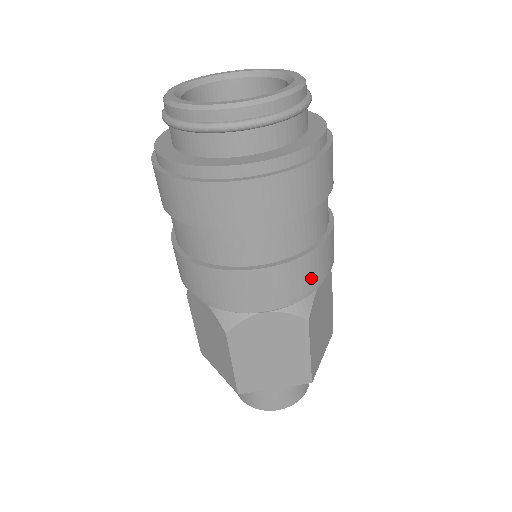
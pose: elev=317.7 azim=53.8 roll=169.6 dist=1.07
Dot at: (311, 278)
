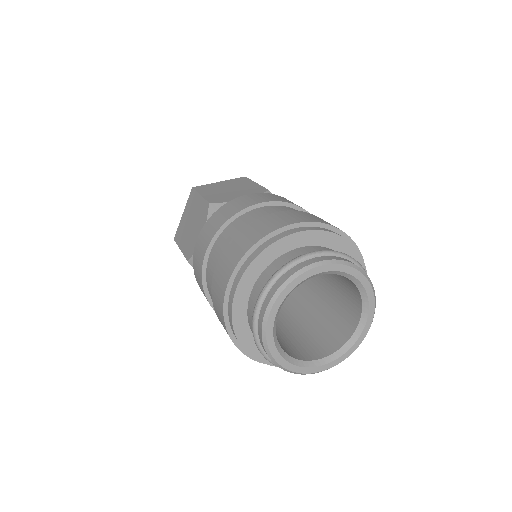
Dot at: occluded
